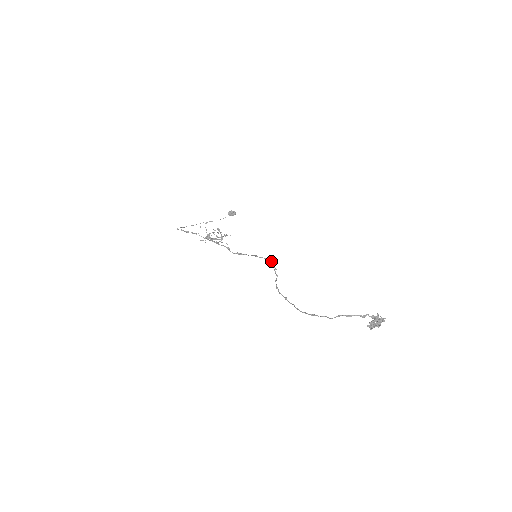
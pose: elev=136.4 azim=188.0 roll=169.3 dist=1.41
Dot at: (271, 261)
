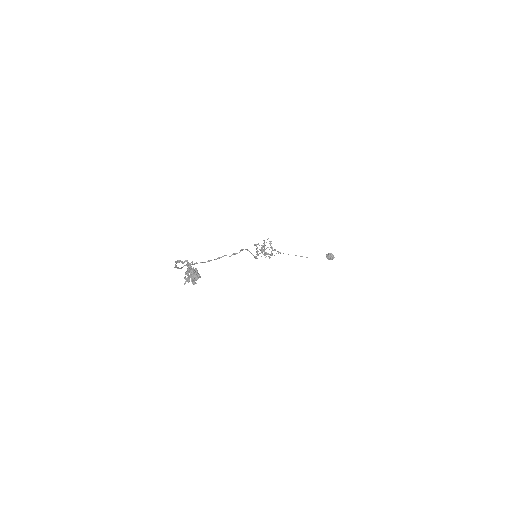
Dot at: (242, 249)
